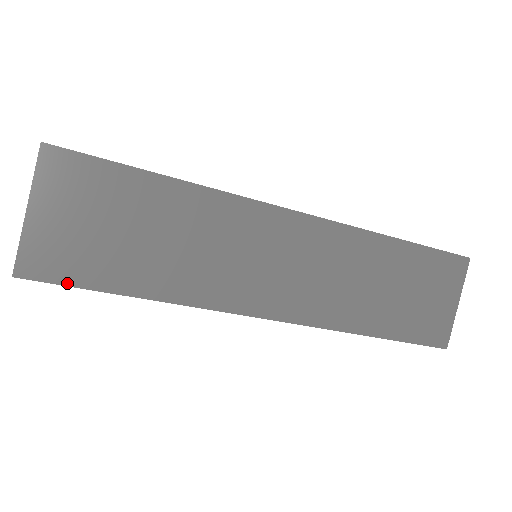
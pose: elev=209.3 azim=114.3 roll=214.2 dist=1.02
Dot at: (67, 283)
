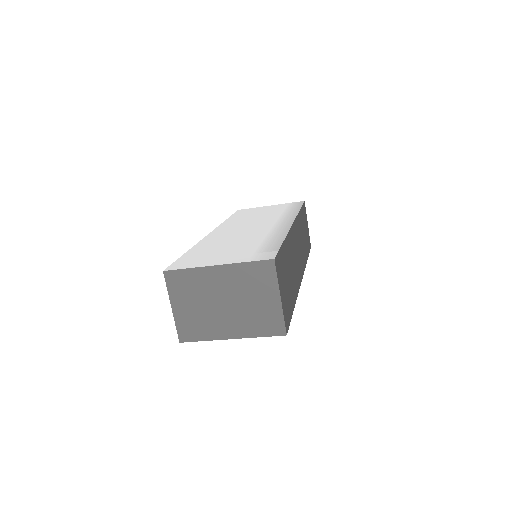
Dot at: (290, 321)
